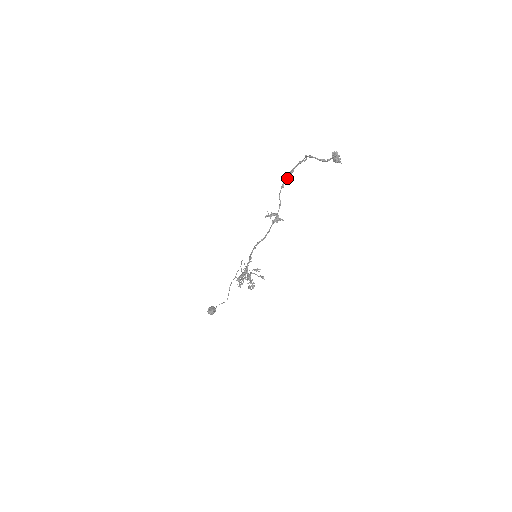
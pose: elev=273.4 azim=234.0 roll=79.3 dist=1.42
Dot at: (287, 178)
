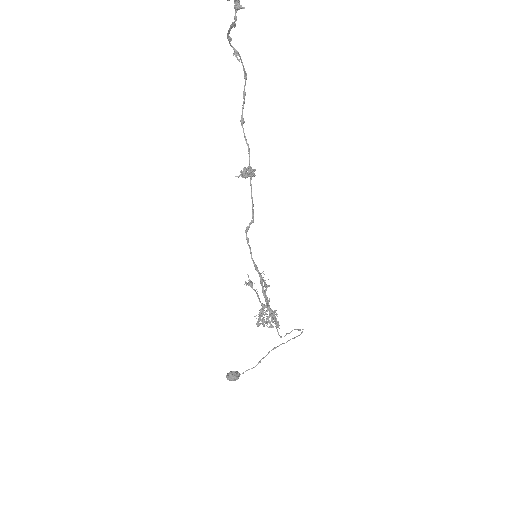
Dot at: (243, 107)
